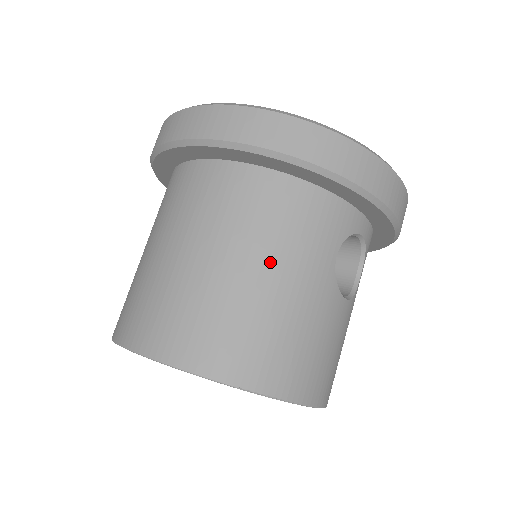
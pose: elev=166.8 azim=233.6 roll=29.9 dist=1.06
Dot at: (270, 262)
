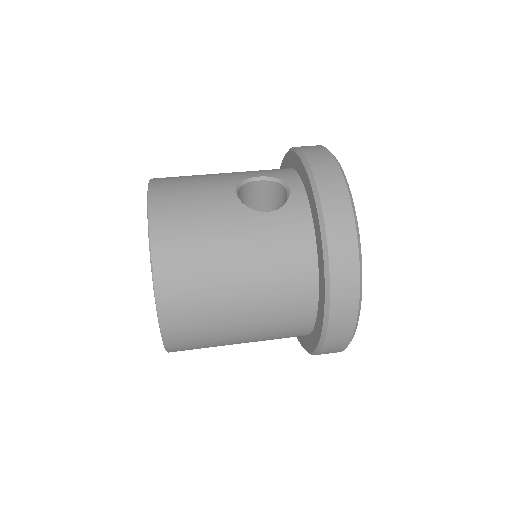
Dot at: occluded
